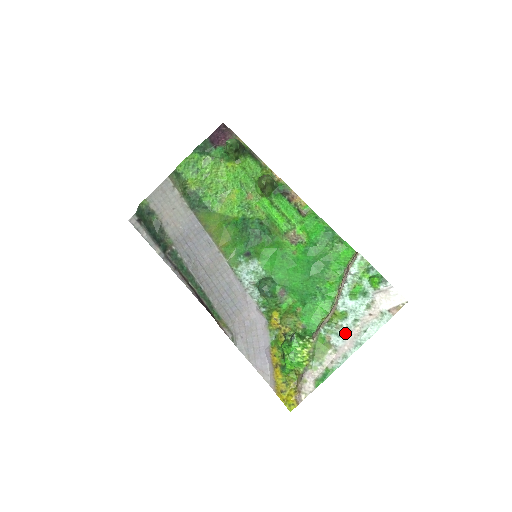
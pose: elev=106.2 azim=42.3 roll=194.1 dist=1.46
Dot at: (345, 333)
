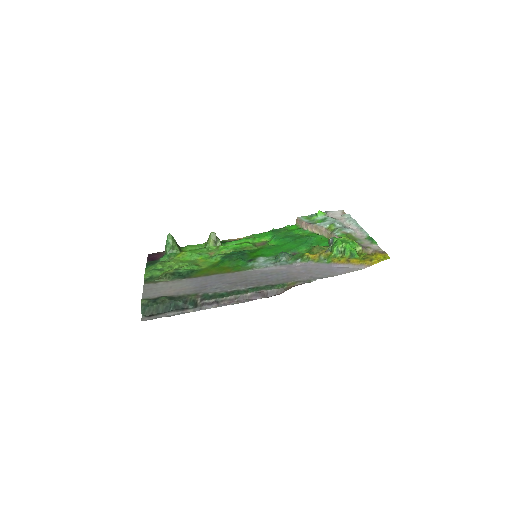
Dot at: (345, 227)
